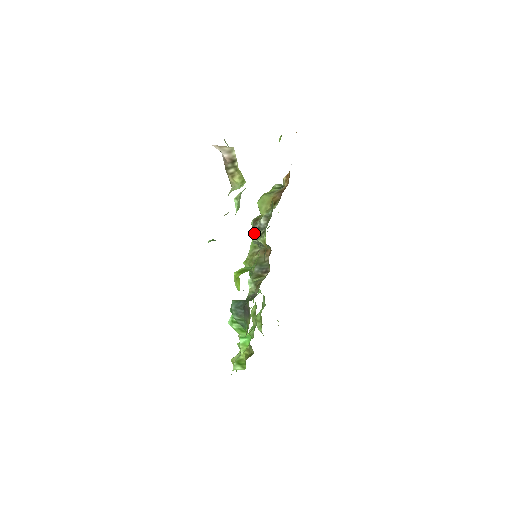
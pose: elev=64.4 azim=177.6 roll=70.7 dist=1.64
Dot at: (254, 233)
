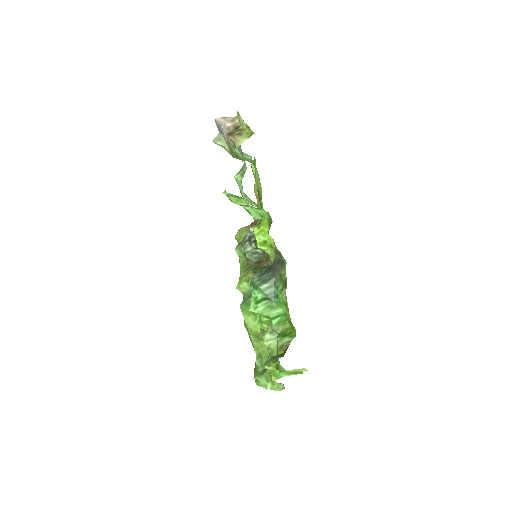
Dot at: (245, 245)
